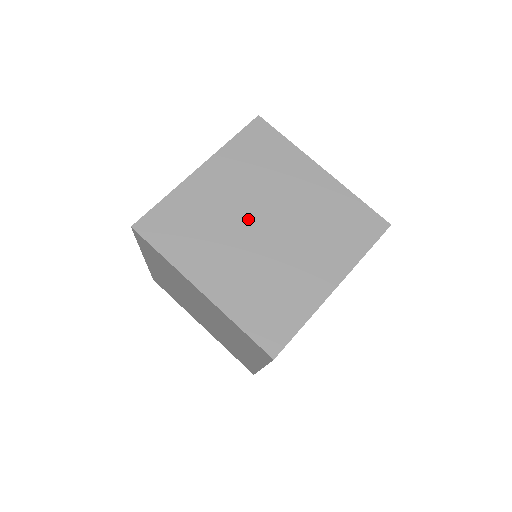
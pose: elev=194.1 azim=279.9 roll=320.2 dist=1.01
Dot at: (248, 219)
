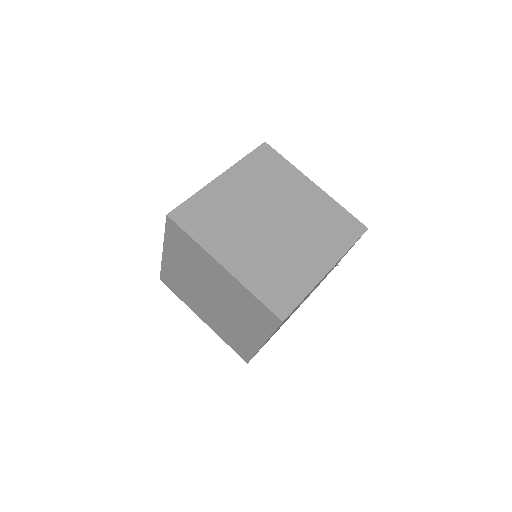
Dot at: (259, 216)
